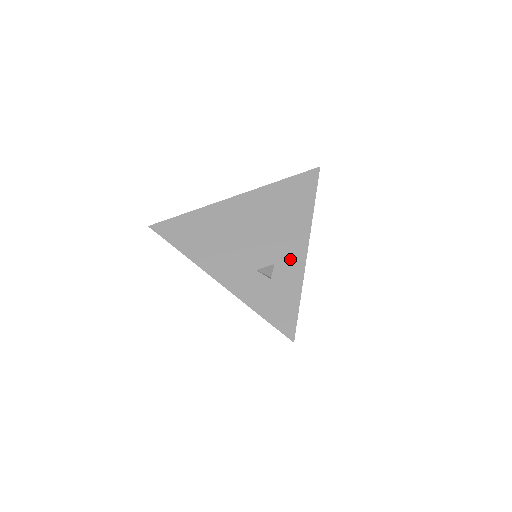
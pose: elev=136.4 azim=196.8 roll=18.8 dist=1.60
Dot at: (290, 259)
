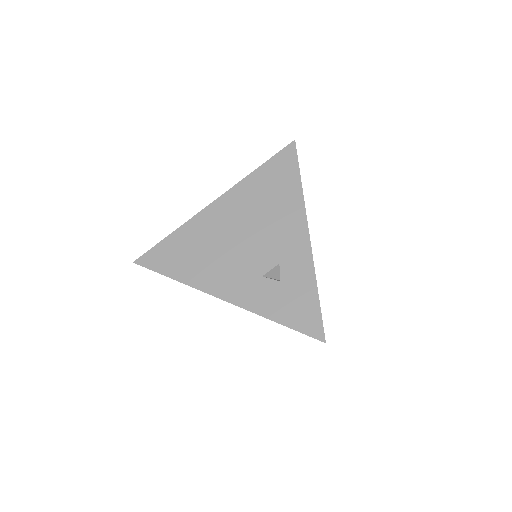
Dot at: (294, 253)
